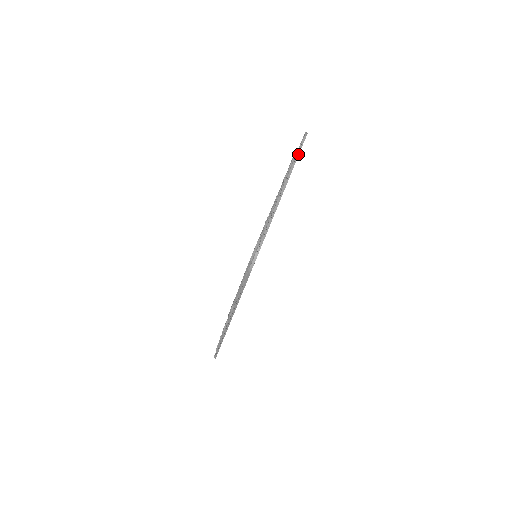
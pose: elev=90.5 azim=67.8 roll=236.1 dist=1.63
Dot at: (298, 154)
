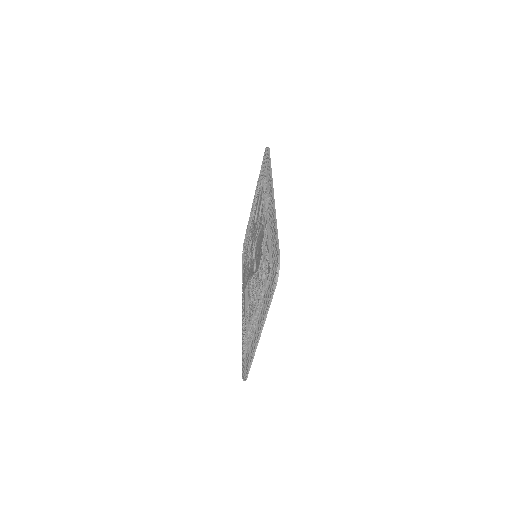
Dot at: occluded
